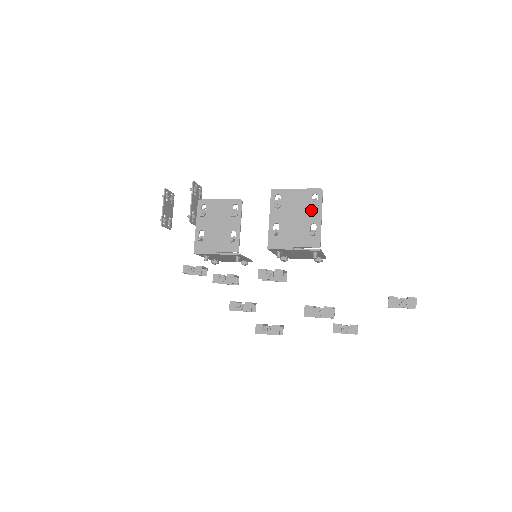
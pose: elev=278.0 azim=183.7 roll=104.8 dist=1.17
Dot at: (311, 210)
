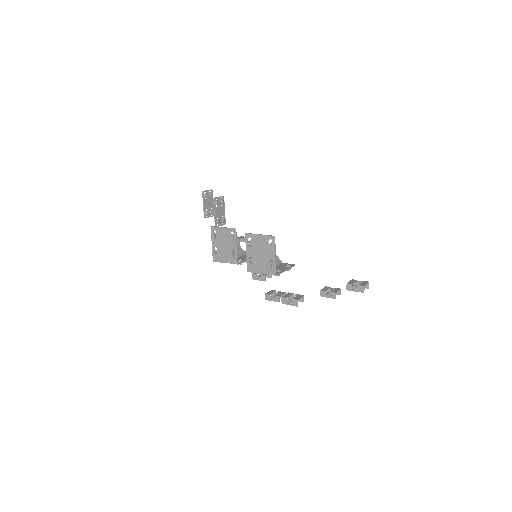
Dot at: (269, 250)
